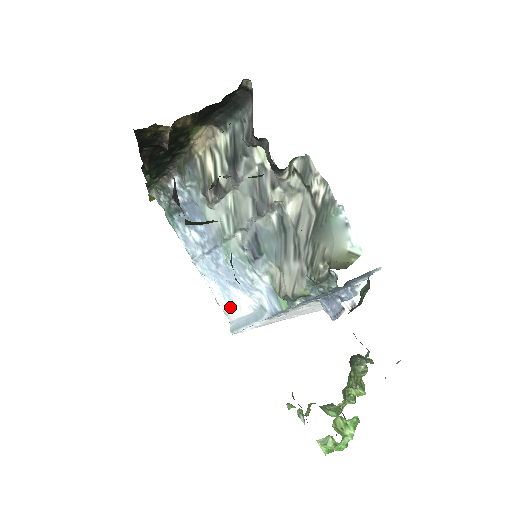
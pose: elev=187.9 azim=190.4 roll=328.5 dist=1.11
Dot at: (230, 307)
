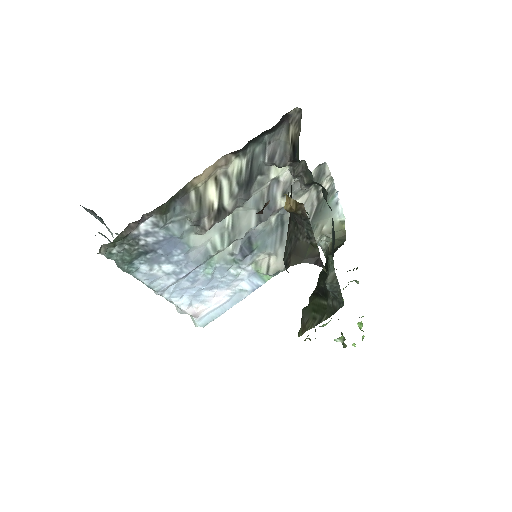
Dot at: (200, 308)
